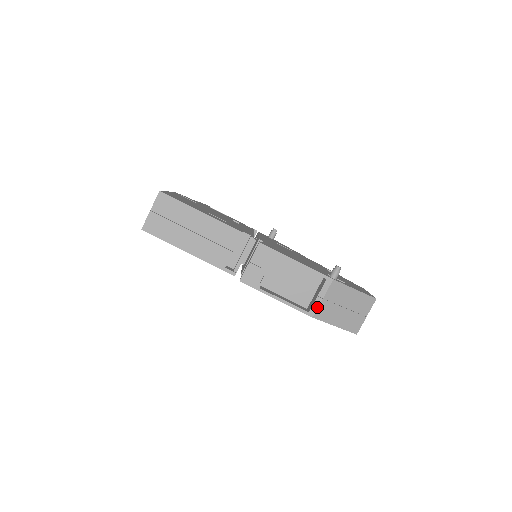
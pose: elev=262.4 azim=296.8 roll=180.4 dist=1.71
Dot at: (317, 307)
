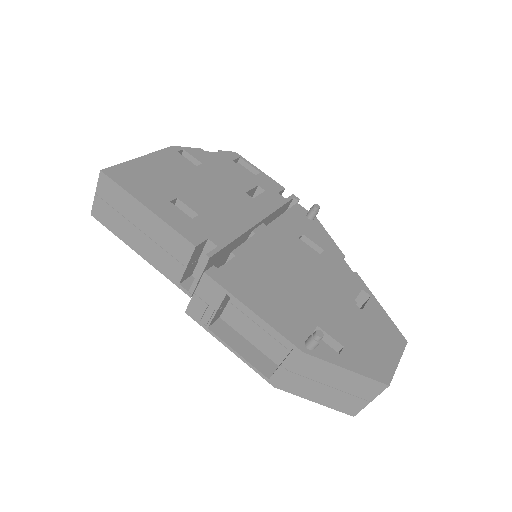
Dot at: (280, 377)
